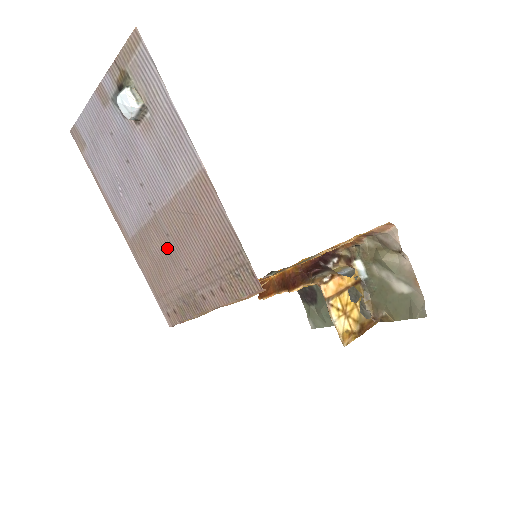
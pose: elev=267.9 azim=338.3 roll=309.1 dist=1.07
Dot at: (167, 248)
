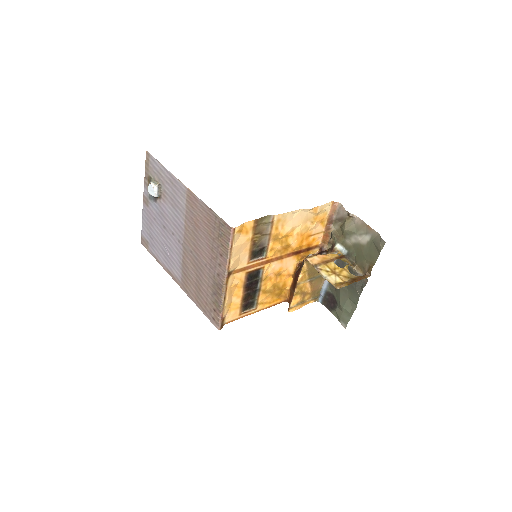
Dot at: (195, 262)
